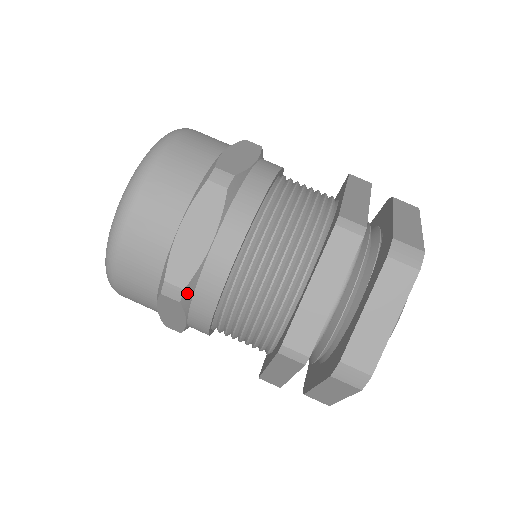
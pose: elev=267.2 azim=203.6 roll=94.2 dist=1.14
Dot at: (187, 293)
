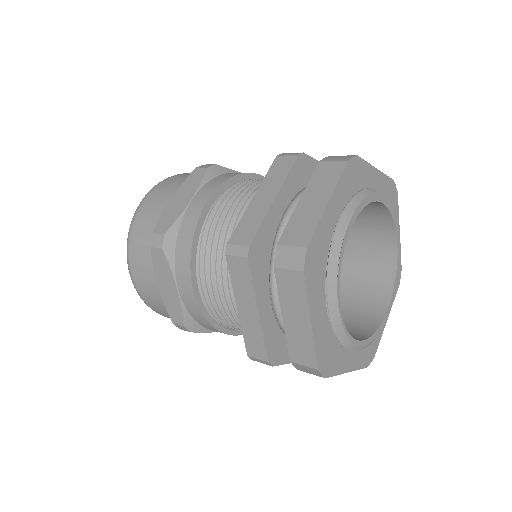
Dot at: (190, 325)
